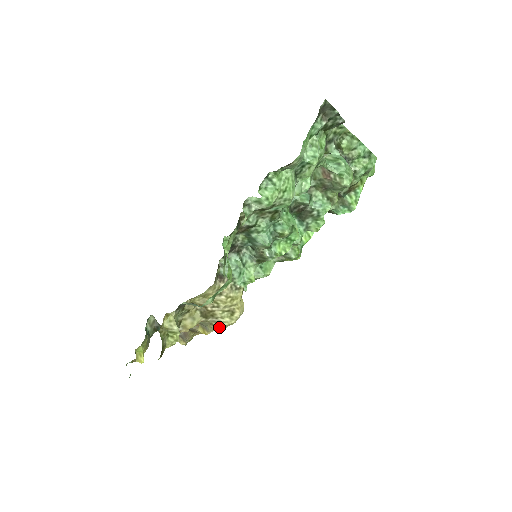
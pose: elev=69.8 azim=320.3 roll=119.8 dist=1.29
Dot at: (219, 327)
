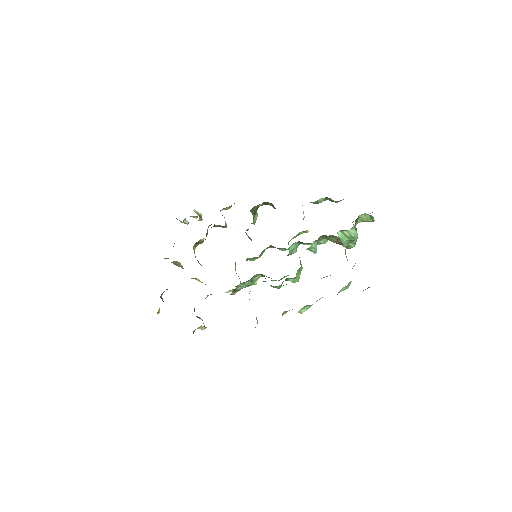
Dot at: occluded
